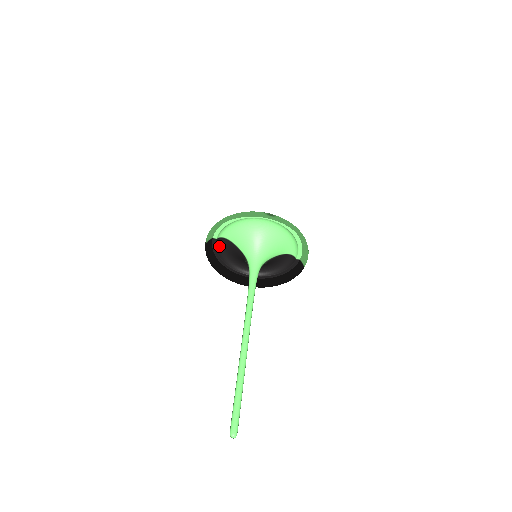
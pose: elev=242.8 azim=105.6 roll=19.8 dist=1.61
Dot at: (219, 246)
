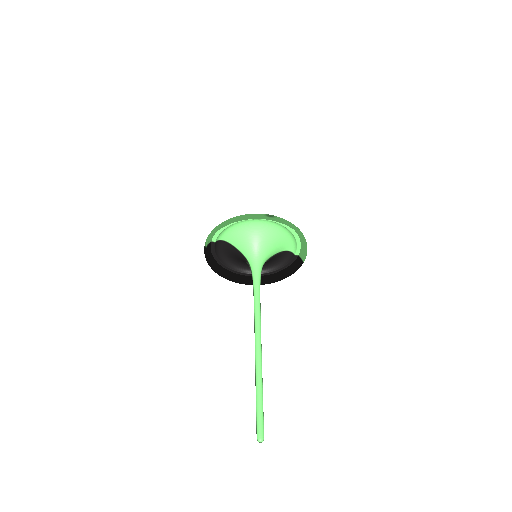
Dot at: (217, 248)
